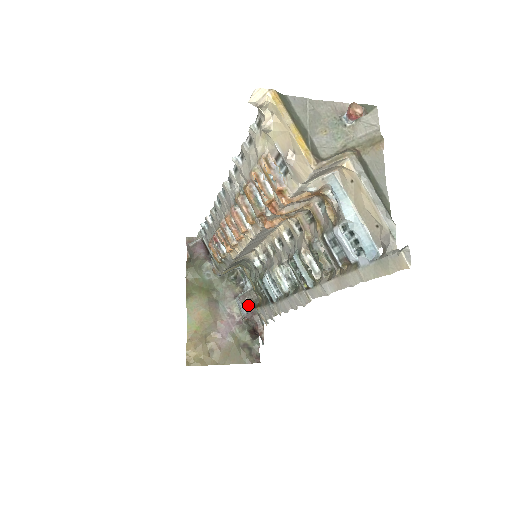
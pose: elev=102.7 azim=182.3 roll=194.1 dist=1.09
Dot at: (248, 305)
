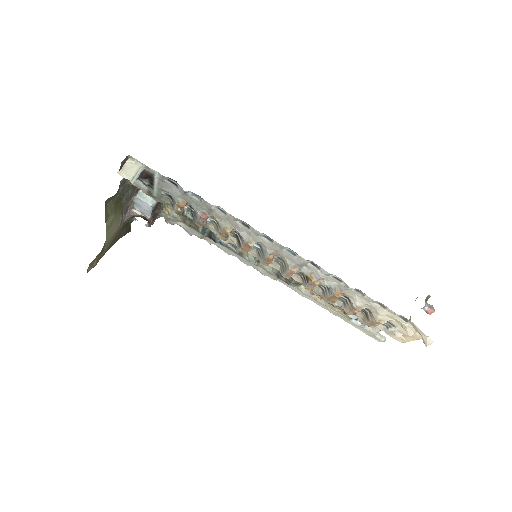
Dot at: (156, 210)
